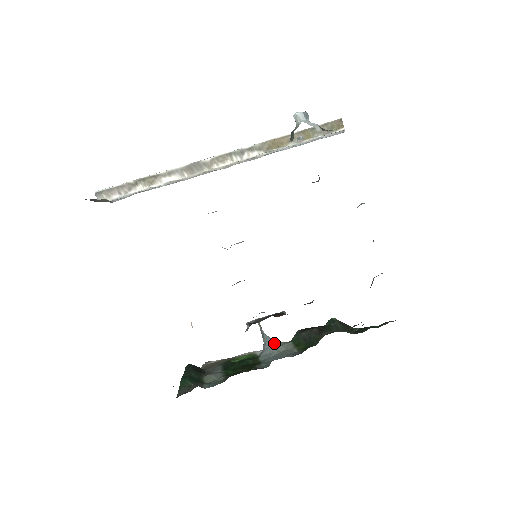
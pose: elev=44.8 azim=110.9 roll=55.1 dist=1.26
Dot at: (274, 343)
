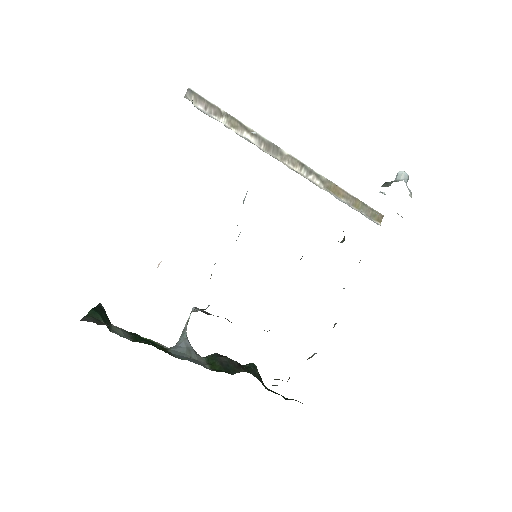
Dot at: (190, 347)
